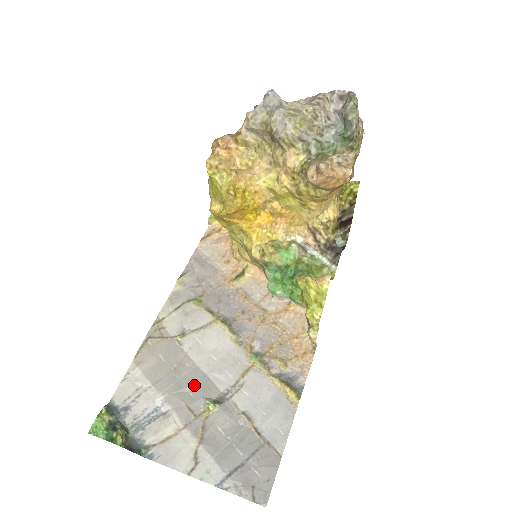
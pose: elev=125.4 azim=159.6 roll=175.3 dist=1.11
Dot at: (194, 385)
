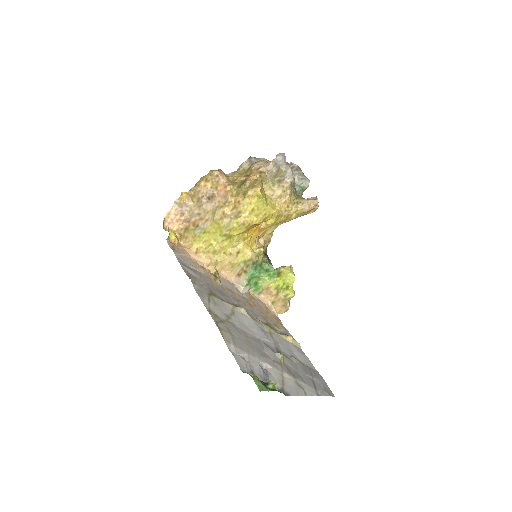
Dot at: (263, 347)
